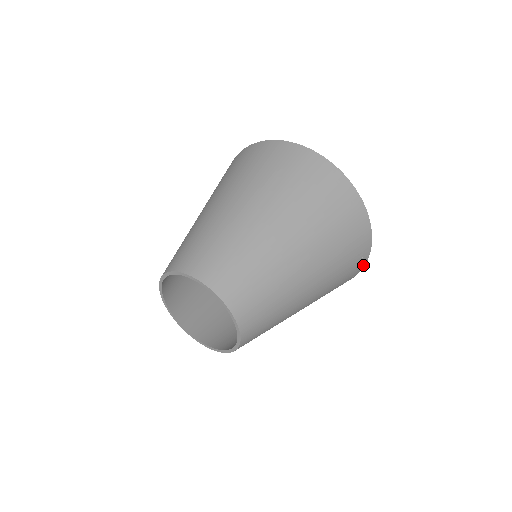
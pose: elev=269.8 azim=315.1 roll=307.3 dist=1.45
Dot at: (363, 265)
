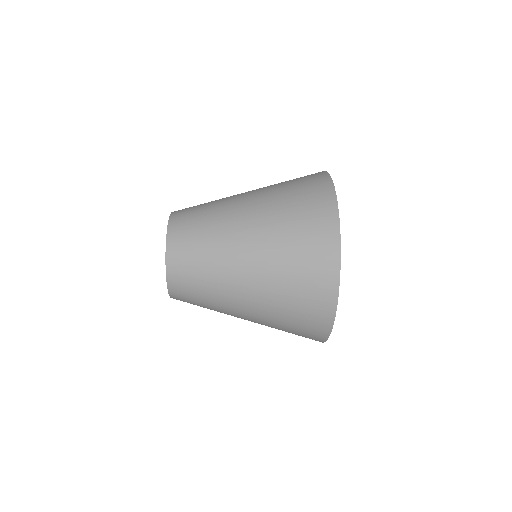
Dot at: (321, 341)
